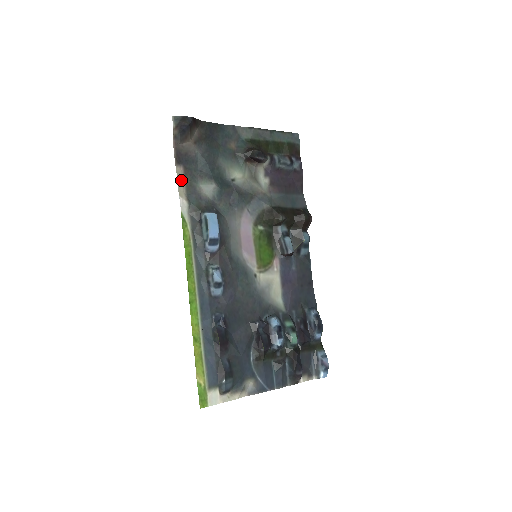
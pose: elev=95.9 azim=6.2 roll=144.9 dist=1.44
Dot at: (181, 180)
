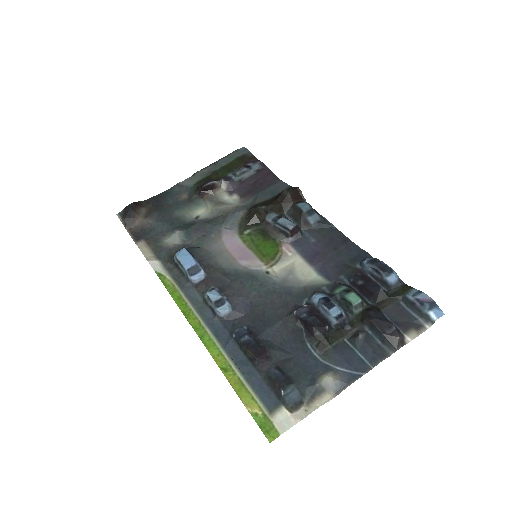
Dot at: (146, 250)
